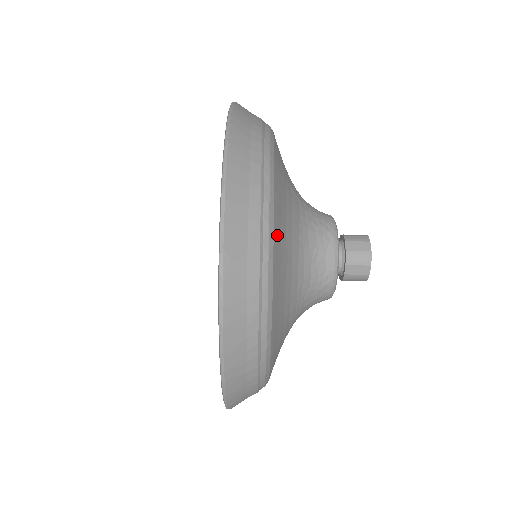
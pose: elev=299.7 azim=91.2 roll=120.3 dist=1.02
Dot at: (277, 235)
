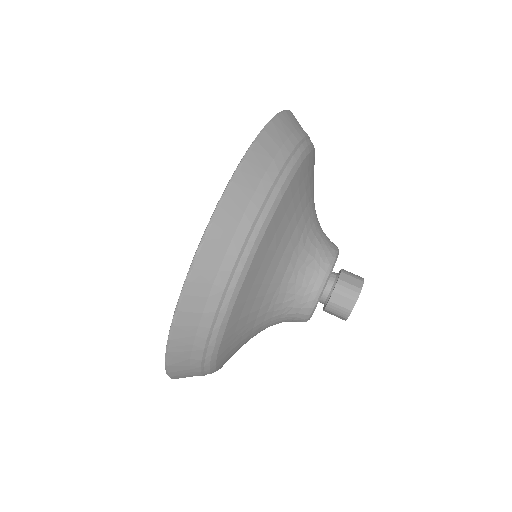
Dot at: (229, 333)
